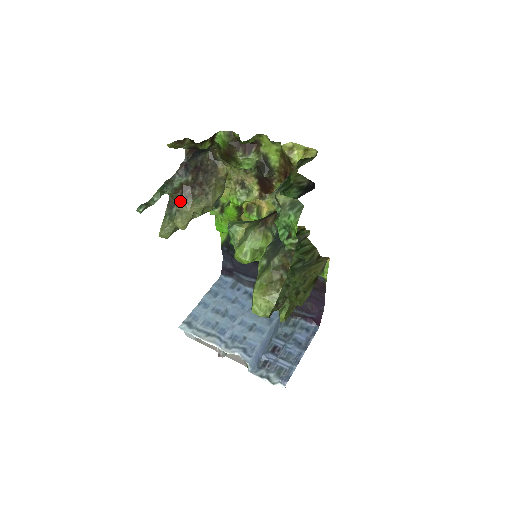
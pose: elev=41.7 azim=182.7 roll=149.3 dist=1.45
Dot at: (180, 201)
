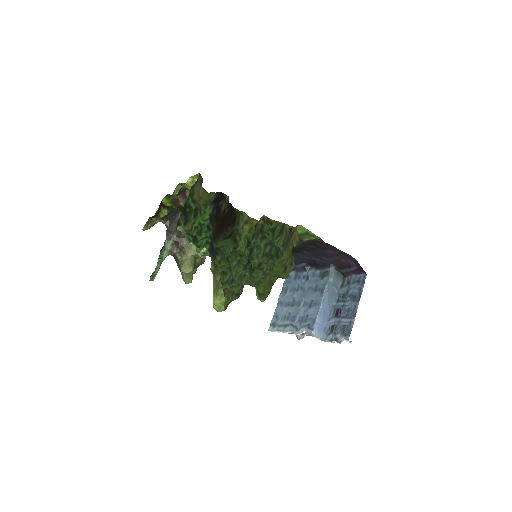
Dot at: (179, 255)
